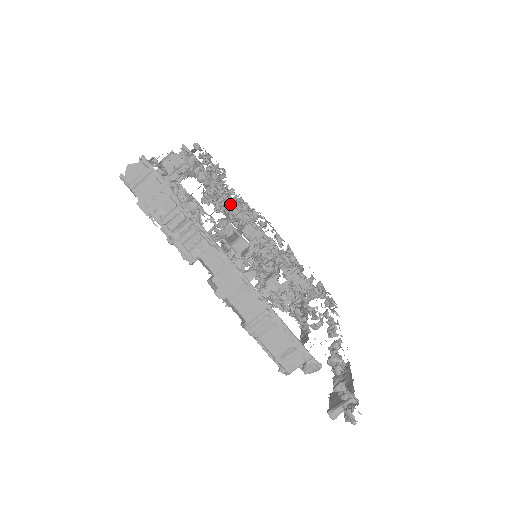
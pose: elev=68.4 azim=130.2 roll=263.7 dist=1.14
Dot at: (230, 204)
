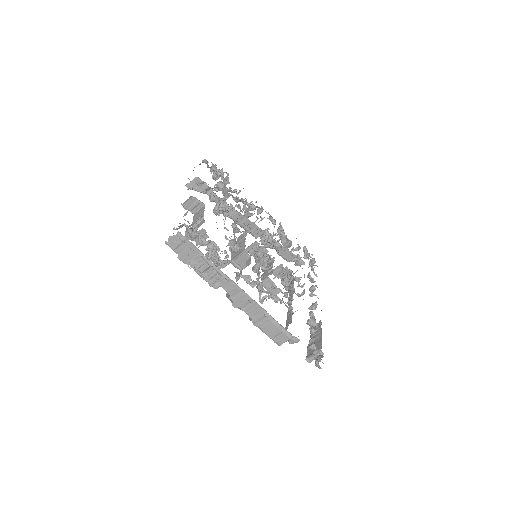
Dot at: (235, 220)
